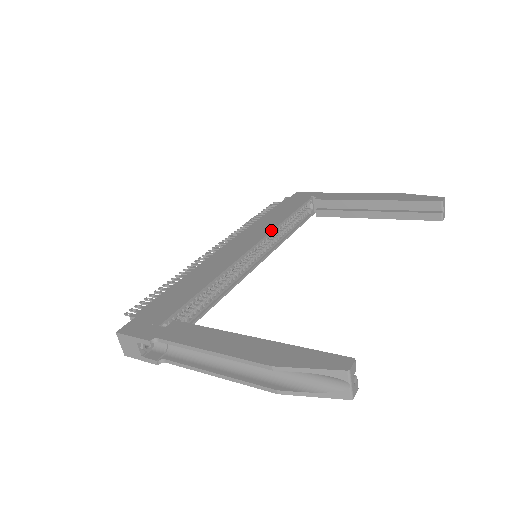
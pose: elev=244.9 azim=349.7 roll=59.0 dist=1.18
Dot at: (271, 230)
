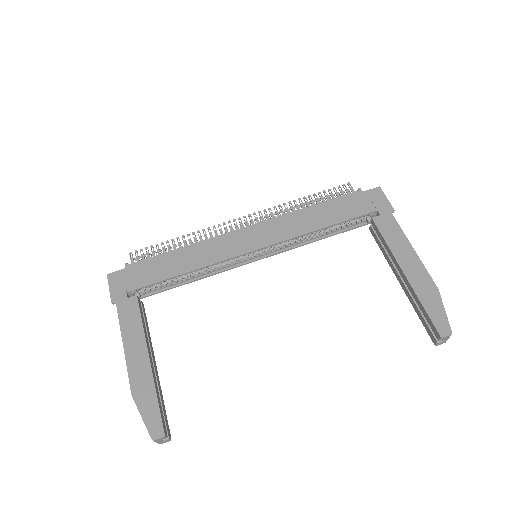
Dot at: (288, 238)
